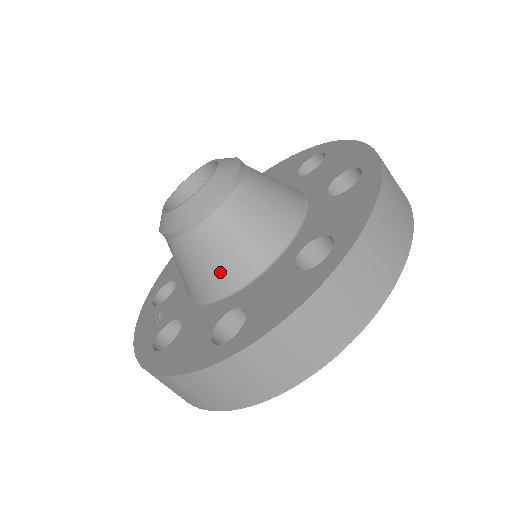
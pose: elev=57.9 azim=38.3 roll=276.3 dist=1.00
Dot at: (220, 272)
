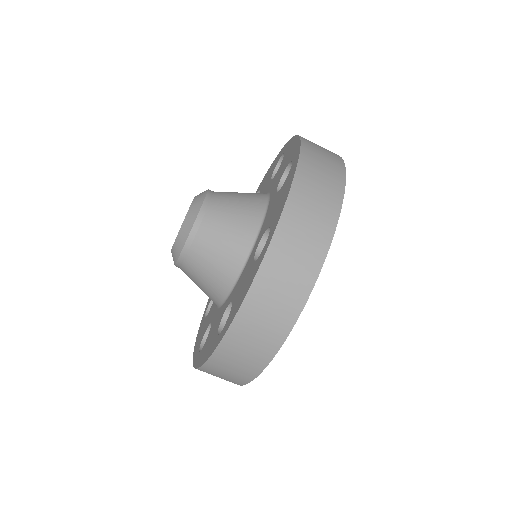
Dot at: occluded
